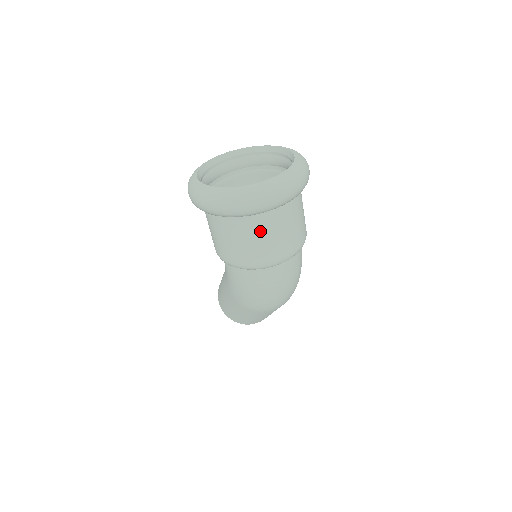
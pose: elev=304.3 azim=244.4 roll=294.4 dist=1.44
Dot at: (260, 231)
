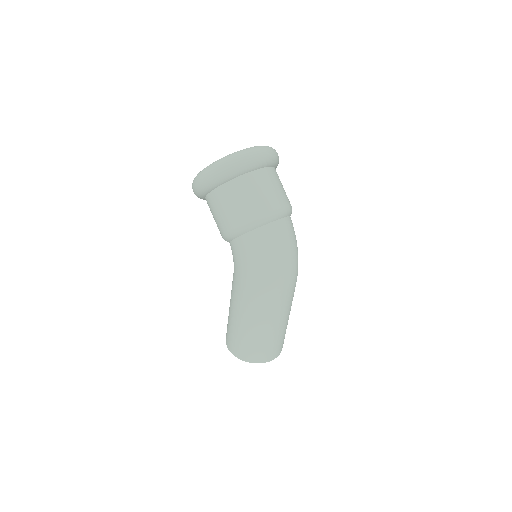
Dot at: (259, 185)
